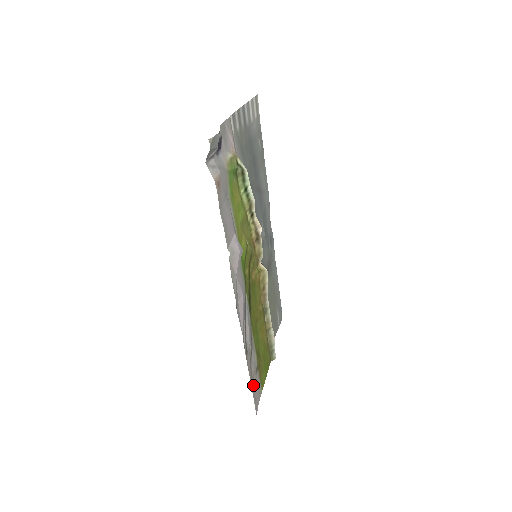
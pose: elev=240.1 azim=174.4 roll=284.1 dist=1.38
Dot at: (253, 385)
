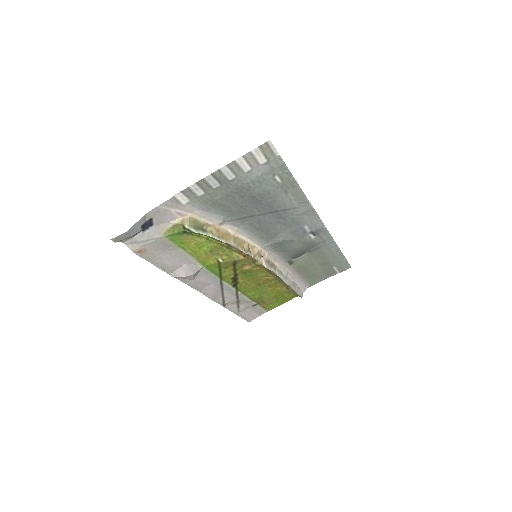
Dot at: (244, 312)
